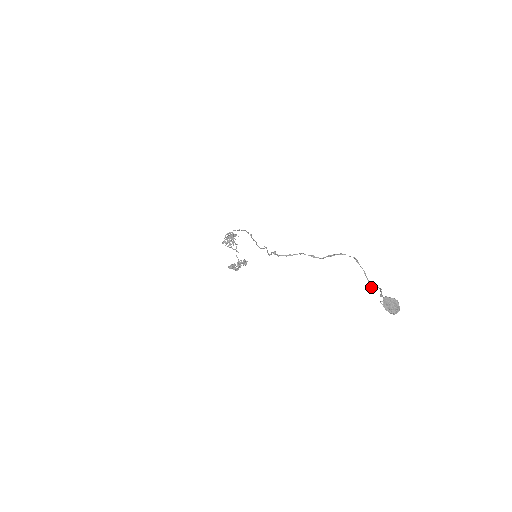
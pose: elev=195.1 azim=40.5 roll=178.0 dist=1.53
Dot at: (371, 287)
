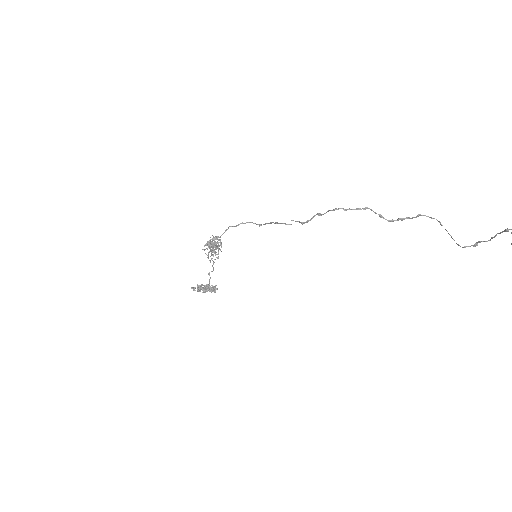
Dot at: occluded
